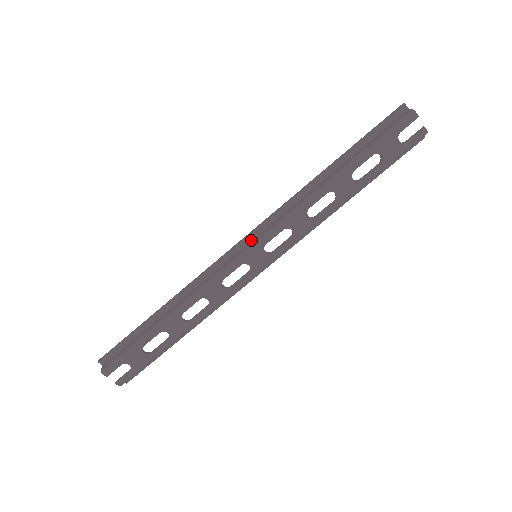
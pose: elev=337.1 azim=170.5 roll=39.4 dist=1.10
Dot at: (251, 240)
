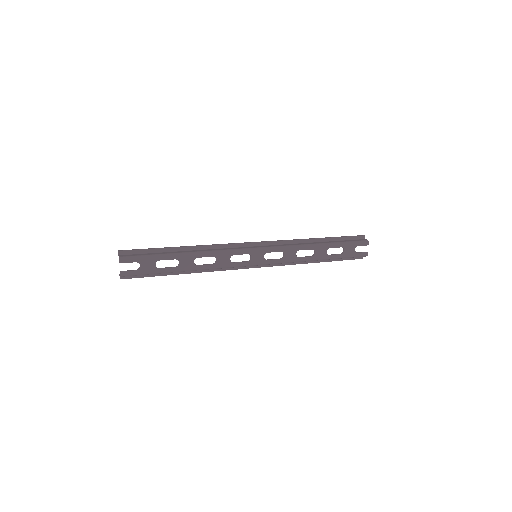
Dot at: (259, 246)
